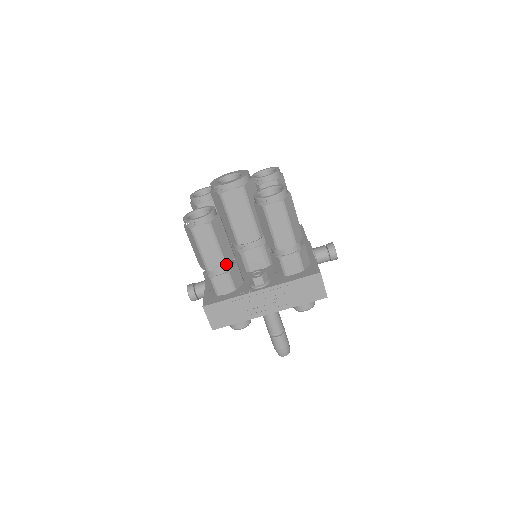
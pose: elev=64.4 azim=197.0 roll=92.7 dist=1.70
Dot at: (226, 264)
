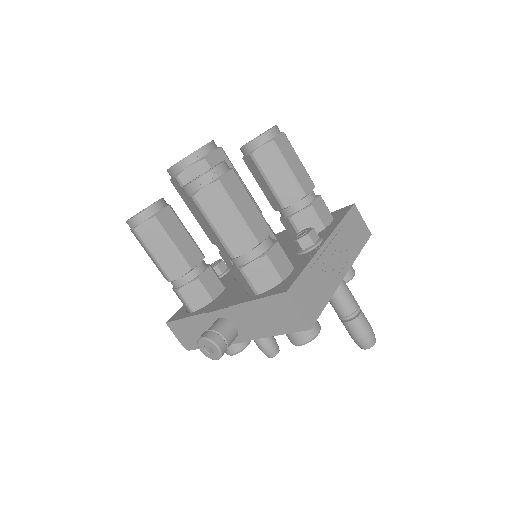
Dot at: (270, 229)
